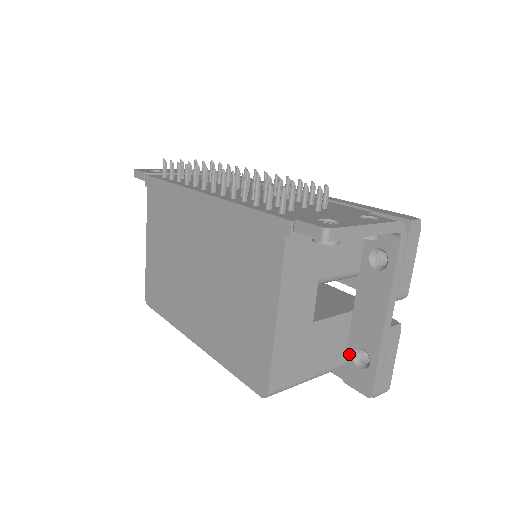
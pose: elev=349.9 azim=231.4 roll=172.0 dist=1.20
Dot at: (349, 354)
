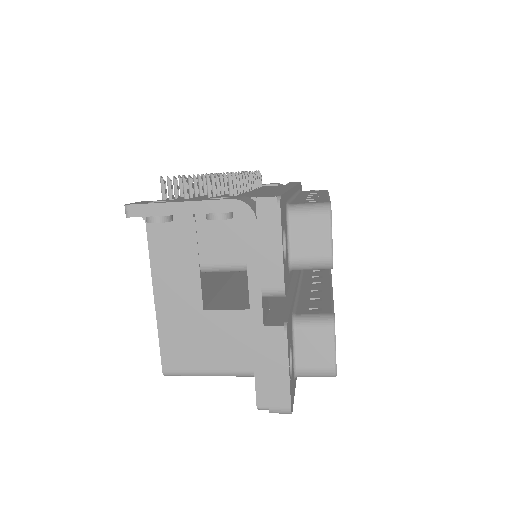
Dot at: occluded
